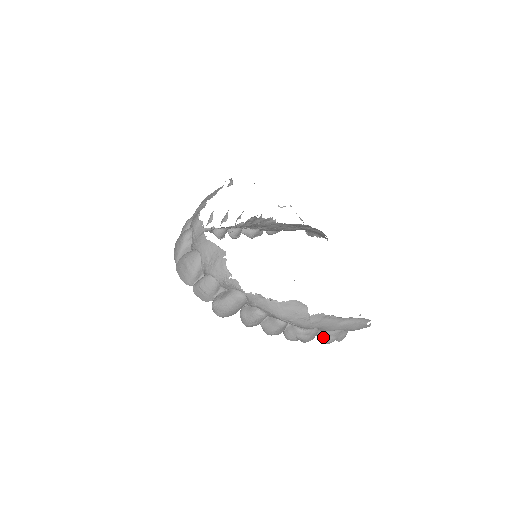
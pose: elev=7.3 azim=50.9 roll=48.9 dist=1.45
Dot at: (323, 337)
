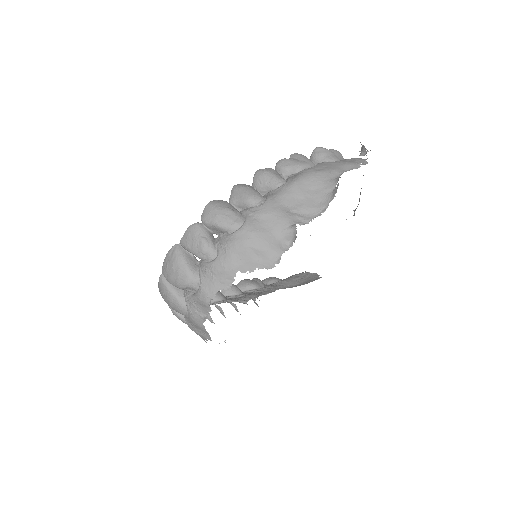
Dot at: (255, 303)
